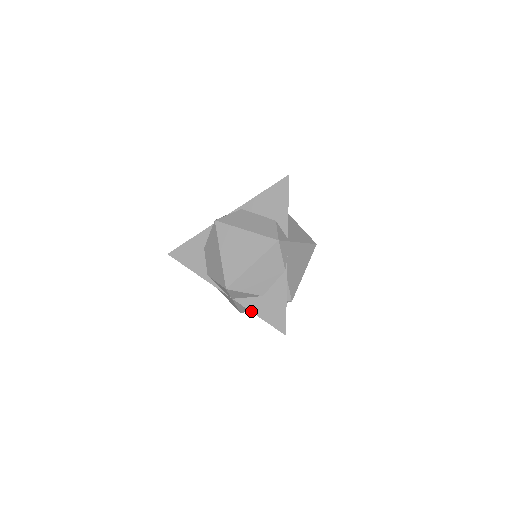
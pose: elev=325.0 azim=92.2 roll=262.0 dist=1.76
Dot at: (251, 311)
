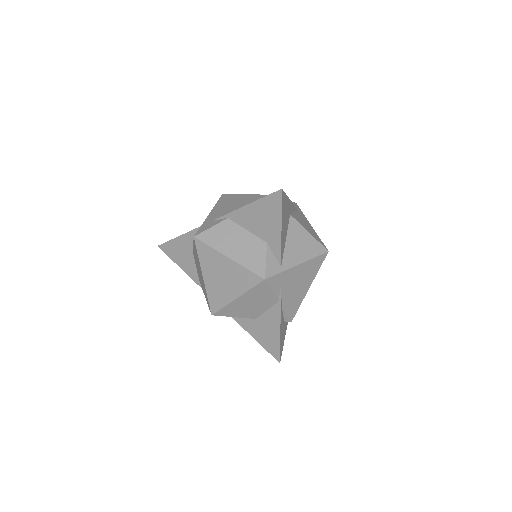
Dot at: (245, 329)
